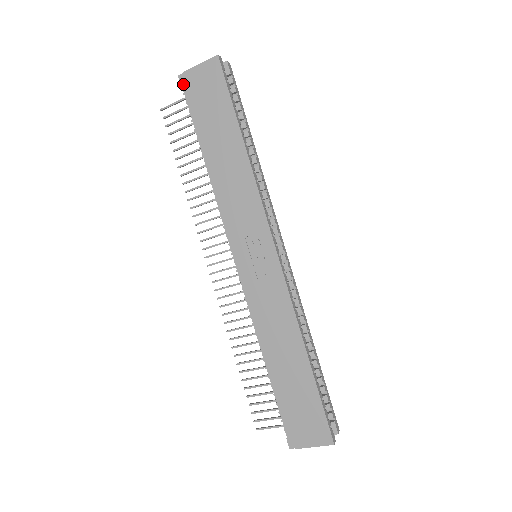
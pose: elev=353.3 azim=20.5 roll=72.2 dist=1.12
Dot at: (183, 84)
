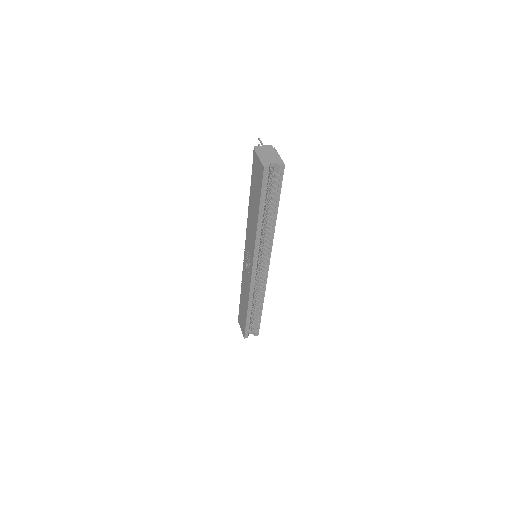
Dot at: occluded
